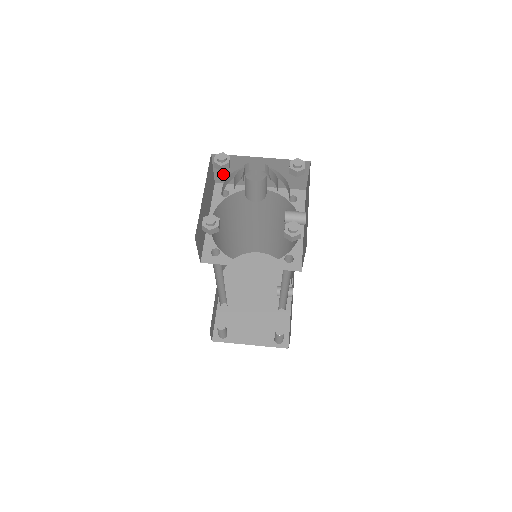
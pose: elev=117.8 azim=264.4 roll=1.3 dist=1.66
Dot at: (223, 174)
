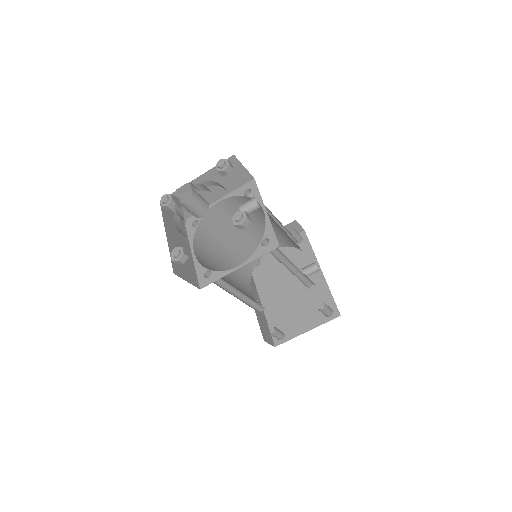
Dot at: occluded
